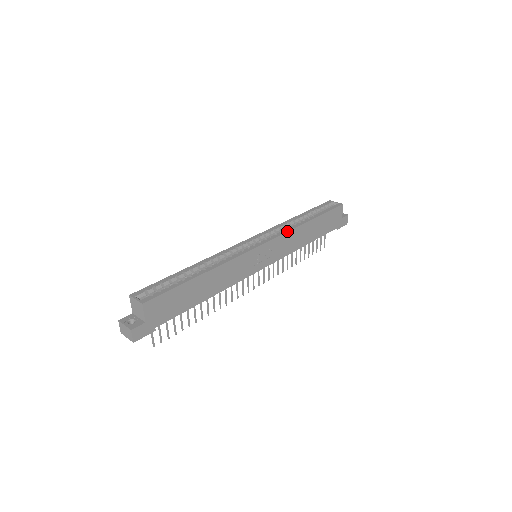
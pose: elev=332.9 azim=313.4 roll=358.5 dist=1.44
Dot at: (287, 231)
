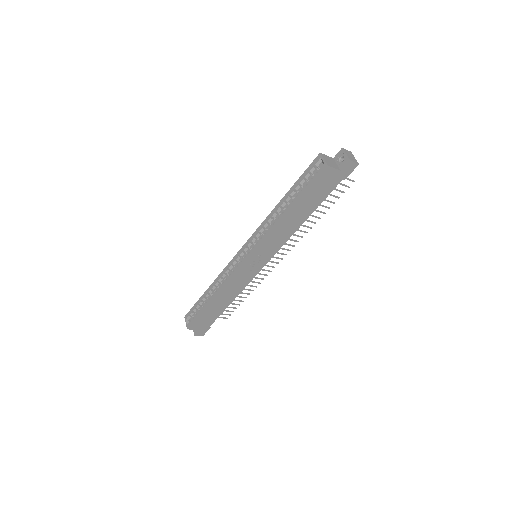
Dot at: (265, 237)
